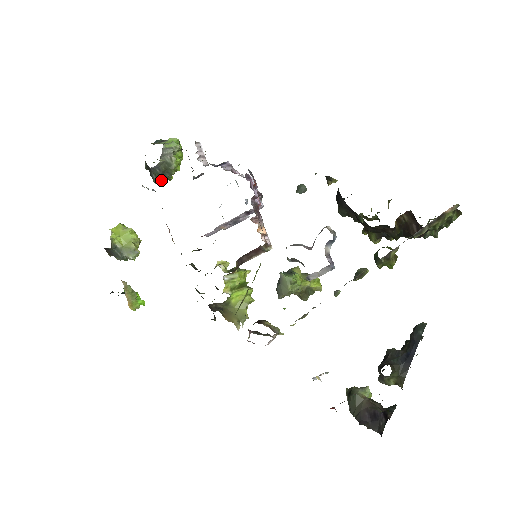
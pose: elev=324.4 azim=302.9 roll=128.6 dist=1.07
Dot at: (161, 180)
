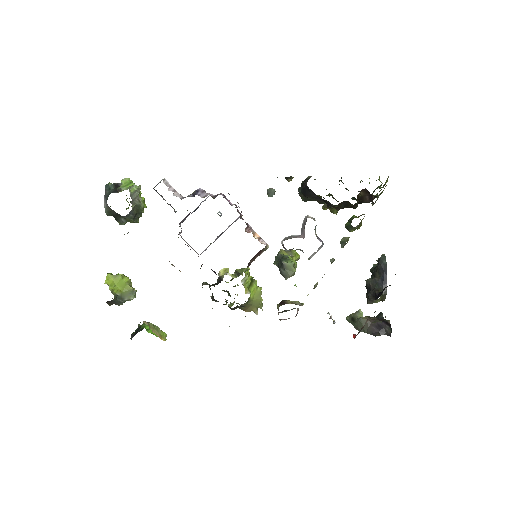
Dot at: (133, 222)
